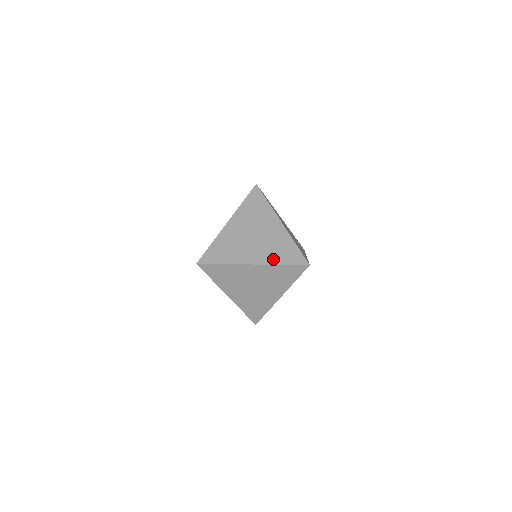
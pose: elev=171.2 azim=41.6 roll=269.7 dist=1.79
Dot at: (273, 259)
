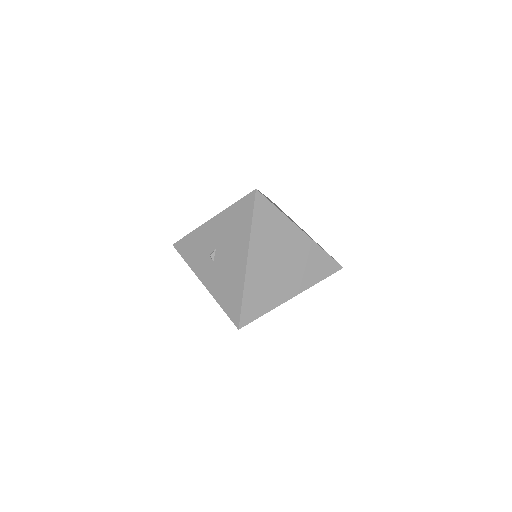
Dot at: (310, 280)
